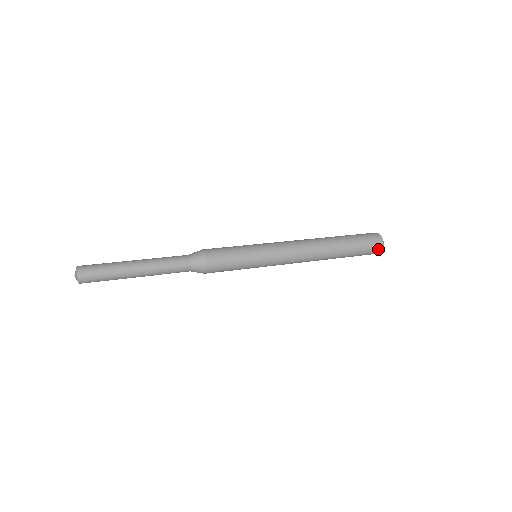
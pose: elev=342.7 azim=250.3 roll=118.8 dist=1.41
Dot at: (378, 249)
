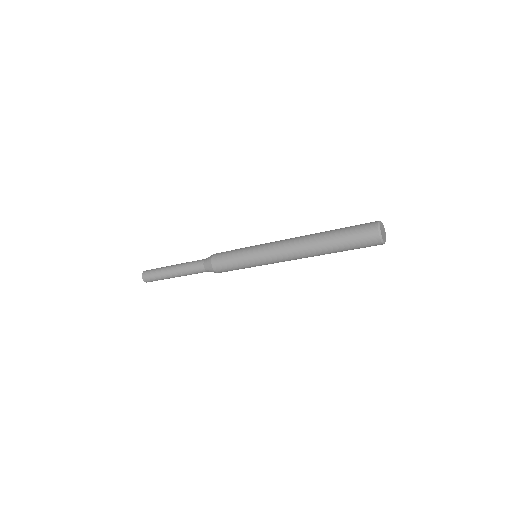
Dot at: (373, 232)
